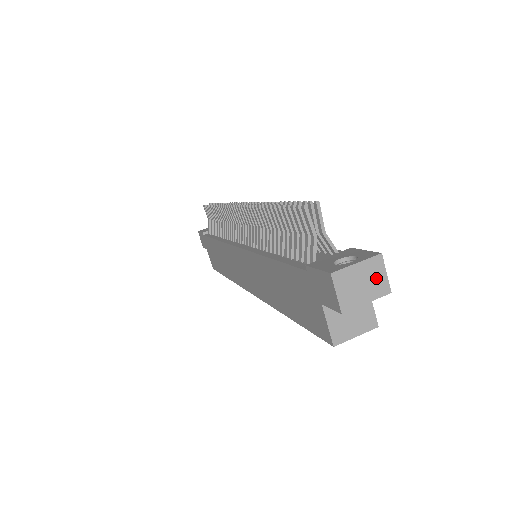
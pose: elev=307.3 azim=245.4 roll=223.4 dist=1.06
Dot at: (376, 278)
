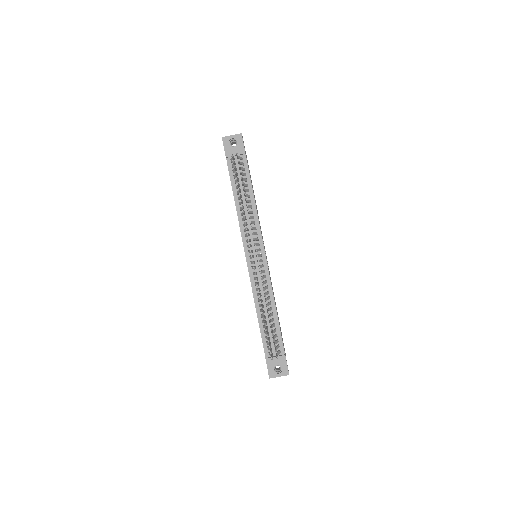
Dot at: occluded
